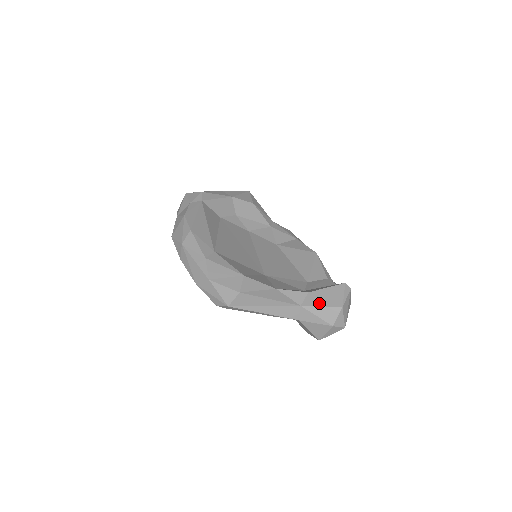
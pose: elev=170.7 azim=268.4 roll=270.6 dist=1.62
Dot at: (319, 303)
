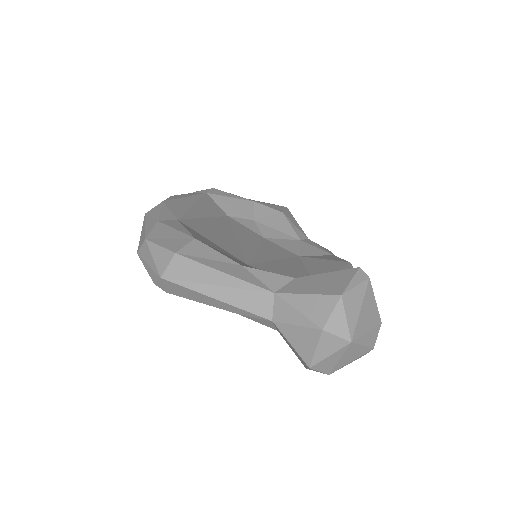
Dot at: (305, 290)
